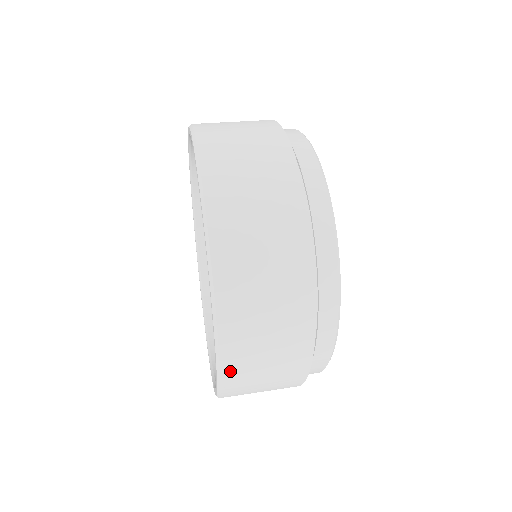
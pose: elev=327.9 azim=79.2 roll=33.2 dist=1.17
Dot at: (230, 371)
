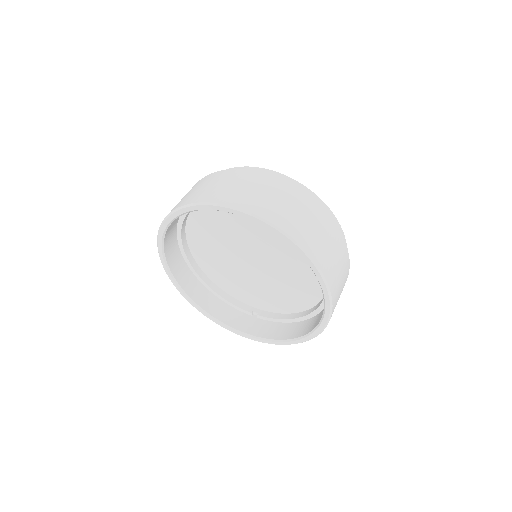
Dot at: occluded
